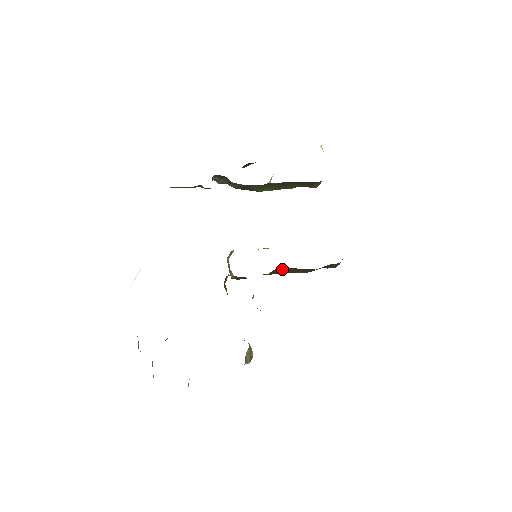
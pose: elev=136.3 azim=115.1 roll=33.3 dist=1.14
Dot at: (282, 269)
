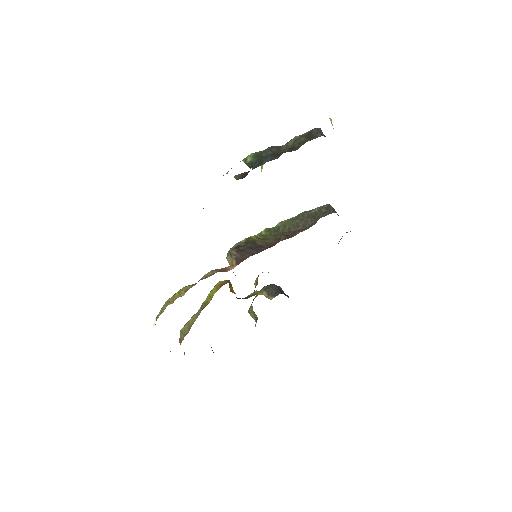
Dot at: occluded
